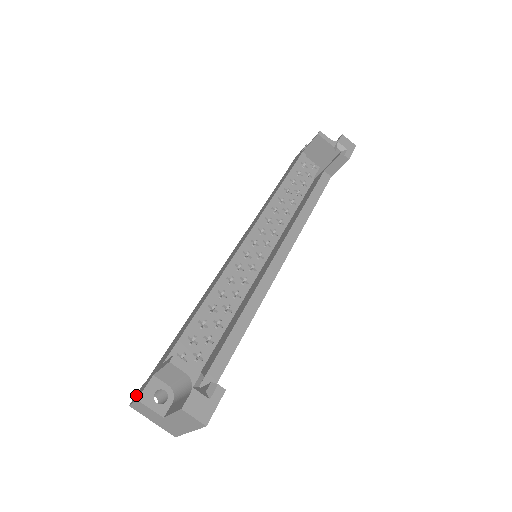
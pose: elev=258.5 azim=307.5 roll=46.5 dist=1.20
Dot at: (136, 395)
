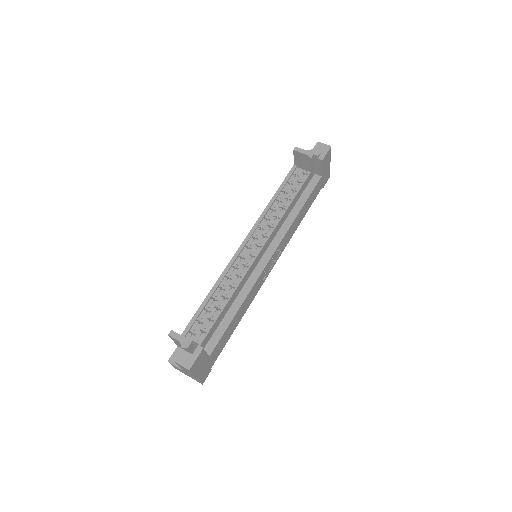
Dot at: occluded
